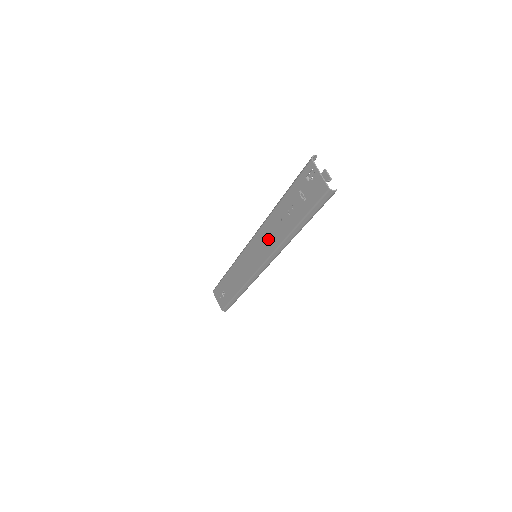
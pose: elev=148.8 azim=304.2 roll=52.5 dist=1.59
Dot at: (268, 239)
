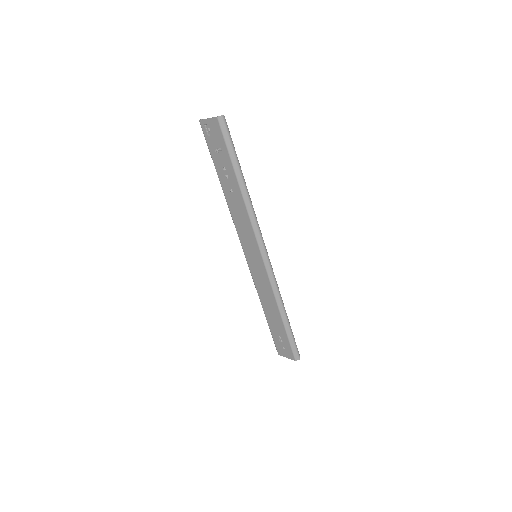
Dot at: (242, 222)
